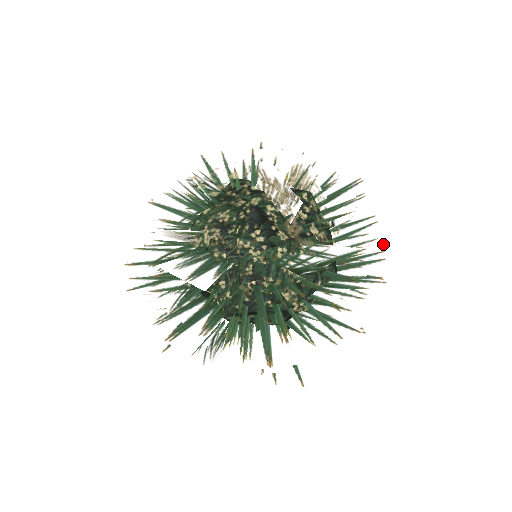
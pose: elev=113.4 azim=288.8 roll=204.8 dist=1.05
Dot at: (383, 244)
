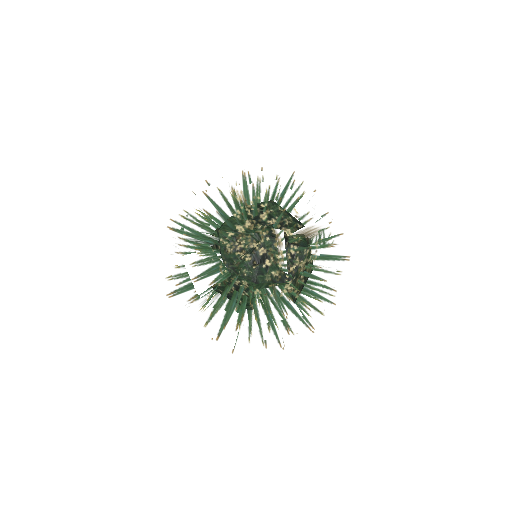
Dot at: (335, 303)
